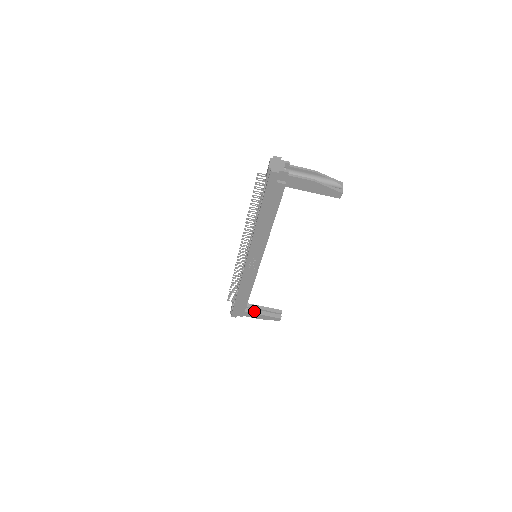
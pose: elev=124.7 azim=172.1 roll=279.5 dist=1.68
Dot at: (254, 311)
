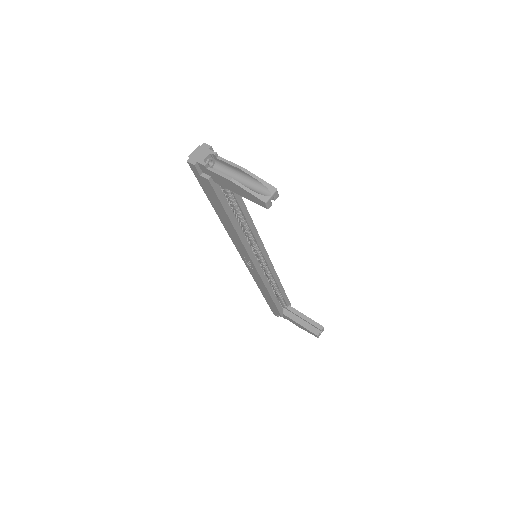
Dot at: (292, 317)
